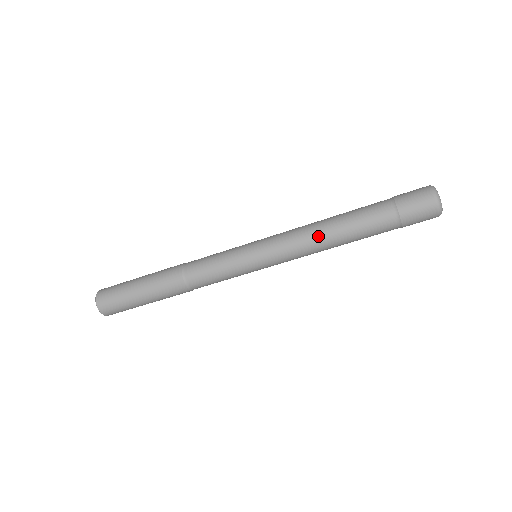
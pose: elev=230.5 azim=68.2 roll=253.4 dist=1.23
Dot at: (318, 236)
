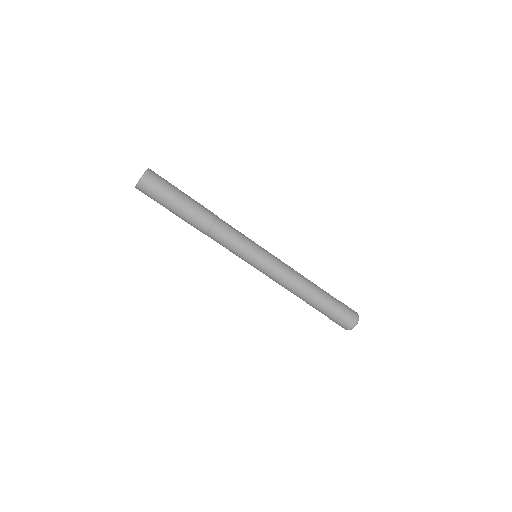
Dot at: (295, 286)
